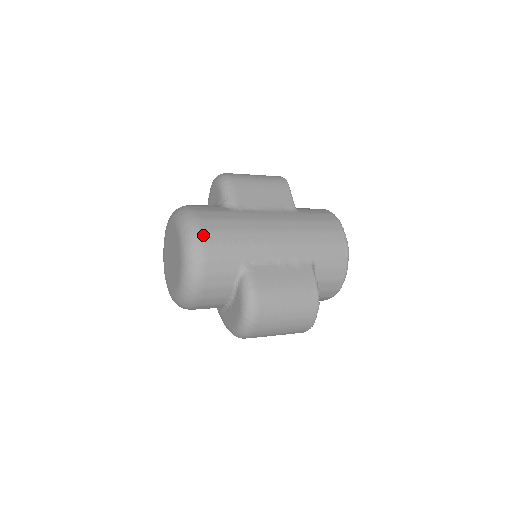
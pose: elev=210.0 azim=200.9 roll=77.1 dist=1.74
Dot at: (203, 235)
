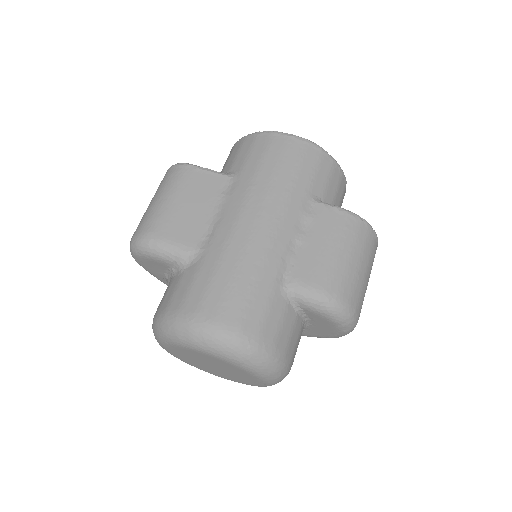
Dot at: (223, 324)
